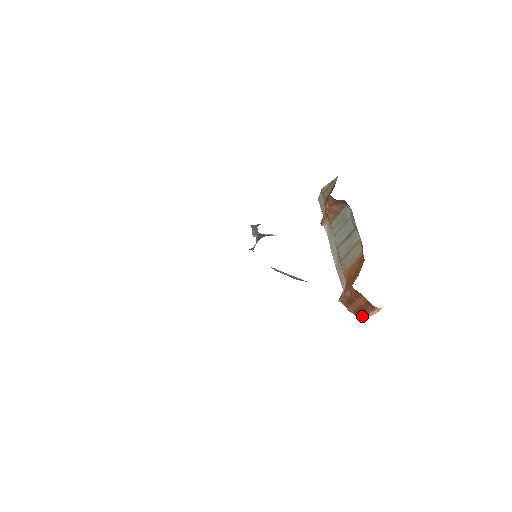
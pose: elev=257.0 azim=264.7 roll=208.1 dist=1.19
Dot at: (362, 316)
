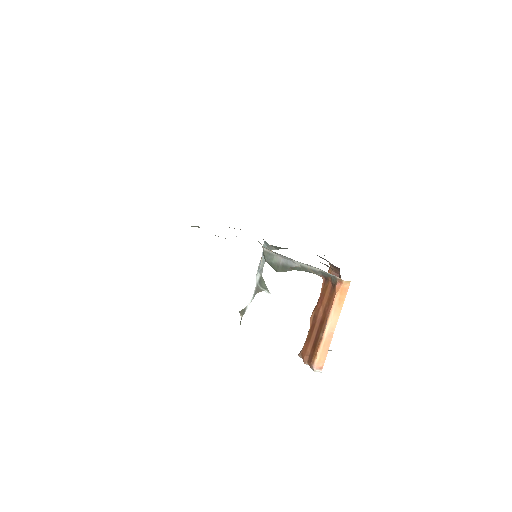
Dot at: (318, 344)
